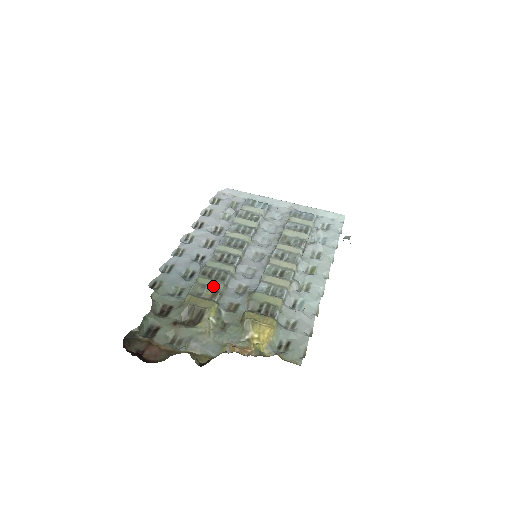
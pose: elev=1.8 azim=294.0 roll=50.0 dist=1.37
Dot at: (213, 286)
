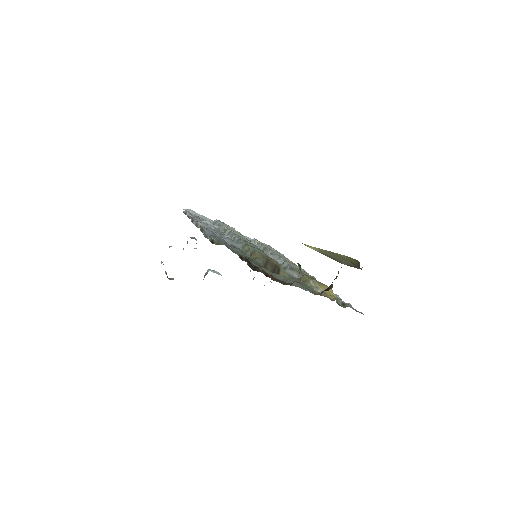
Dot at: occluded
